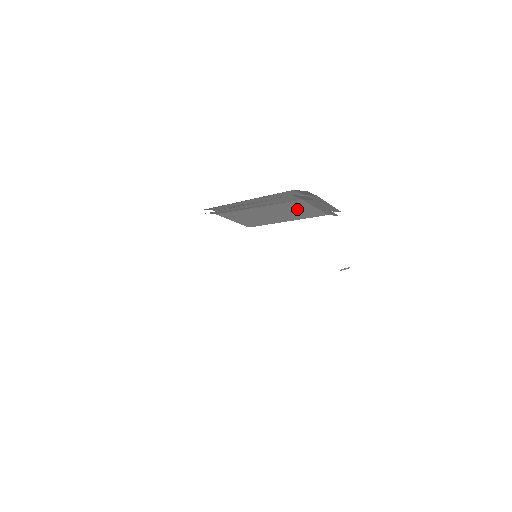
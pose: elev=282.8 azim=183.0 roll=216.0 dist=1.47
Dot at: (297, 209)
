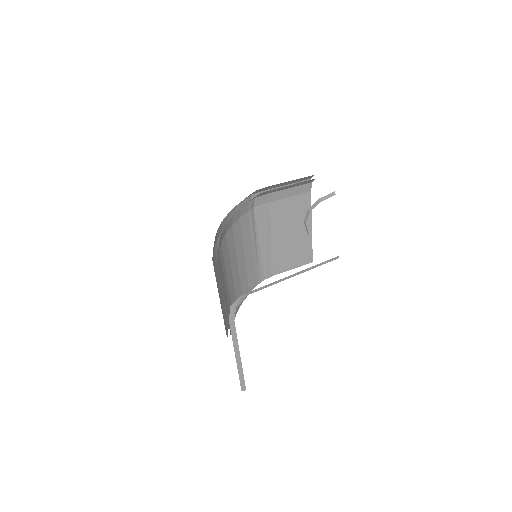
Dot at: (288, 212)
